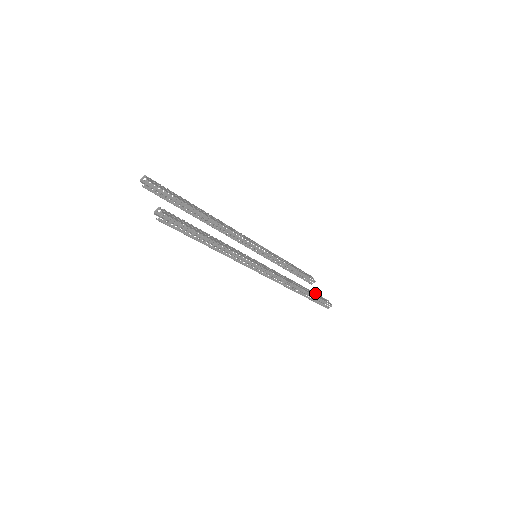
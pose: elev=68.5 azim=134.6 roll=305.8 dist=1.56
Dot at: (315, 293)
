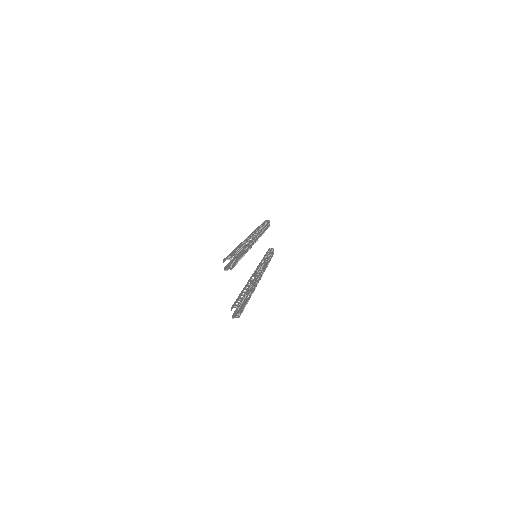
Dot at: (271, 253)
